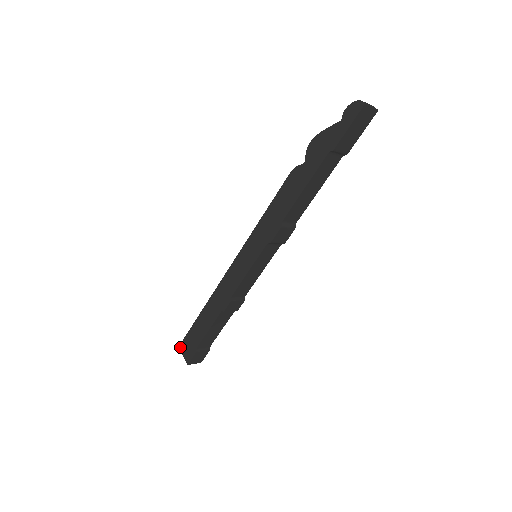
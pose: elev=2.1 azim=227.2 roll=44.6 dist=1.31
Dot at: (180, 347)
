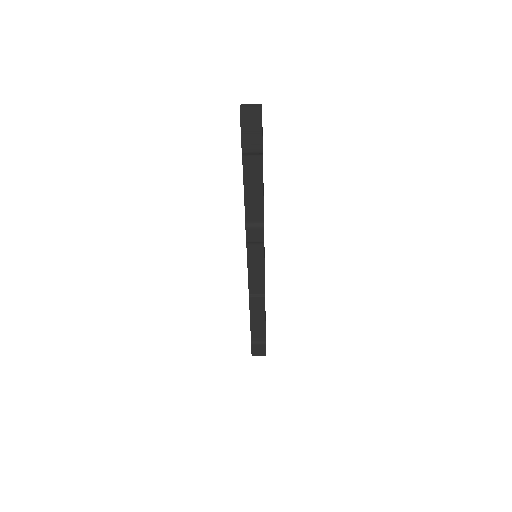
Dot at: occluded
